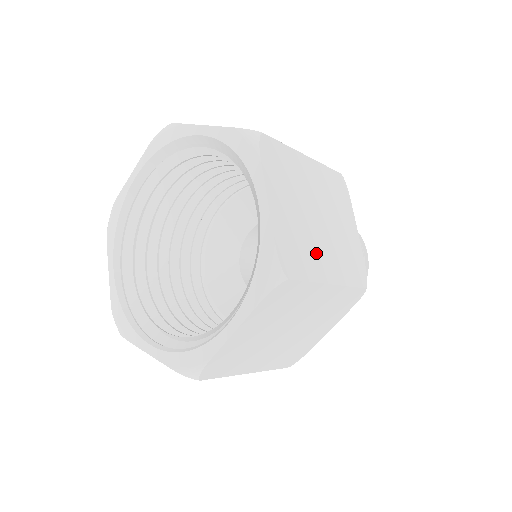
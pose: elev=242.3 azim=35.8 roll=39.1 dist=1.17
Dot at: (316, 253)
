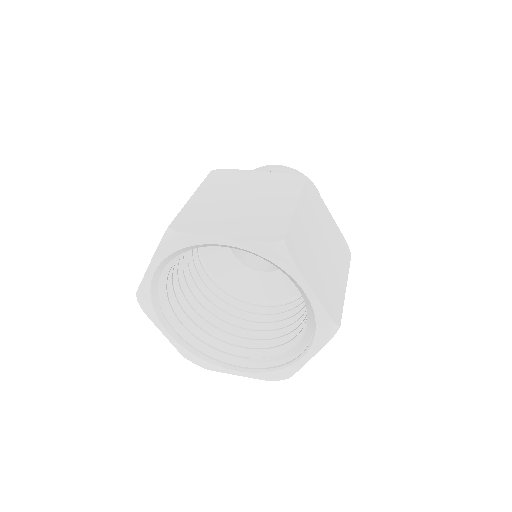
Dot at: (335, 280)
